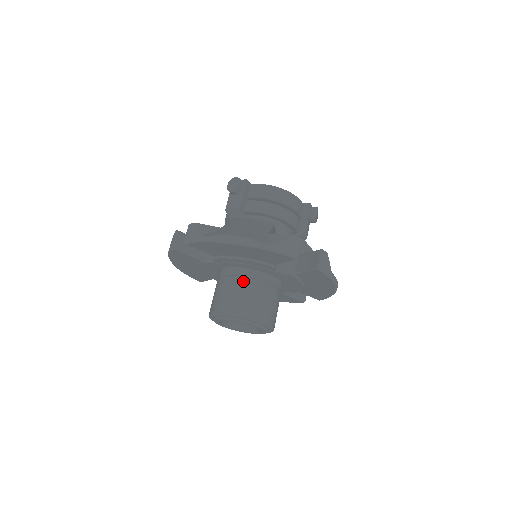
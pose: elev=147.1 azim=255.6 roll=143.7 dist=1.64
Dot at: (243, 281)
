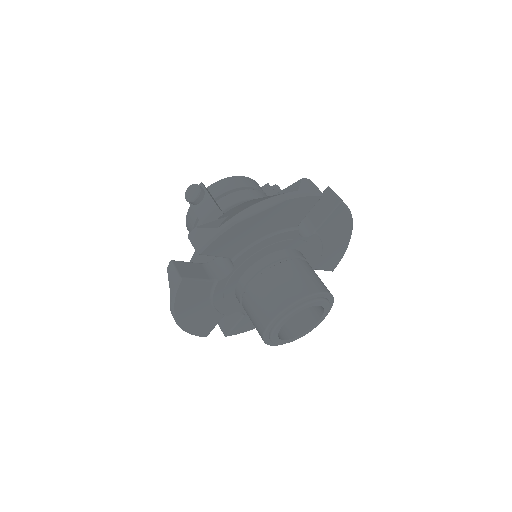
Dot at: (277, 266)
